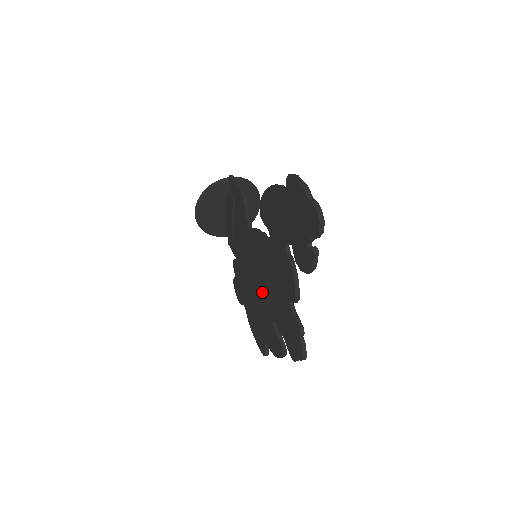
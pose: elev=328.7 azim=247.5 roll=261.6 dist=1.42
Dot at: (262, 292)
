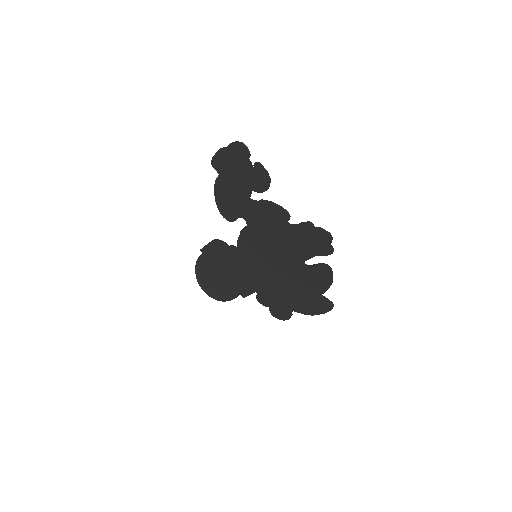
Dot at: (281, 265)
